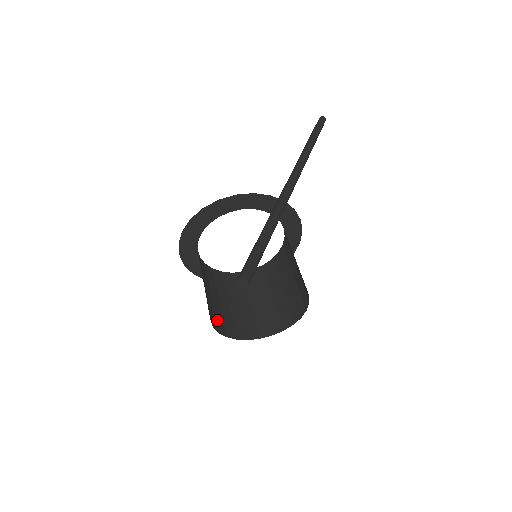
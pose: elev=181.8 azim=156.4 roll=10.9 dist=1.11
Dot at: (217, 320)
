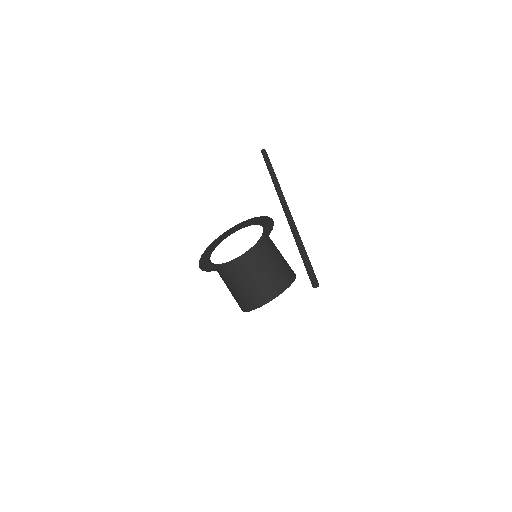
Dot at: occluded
